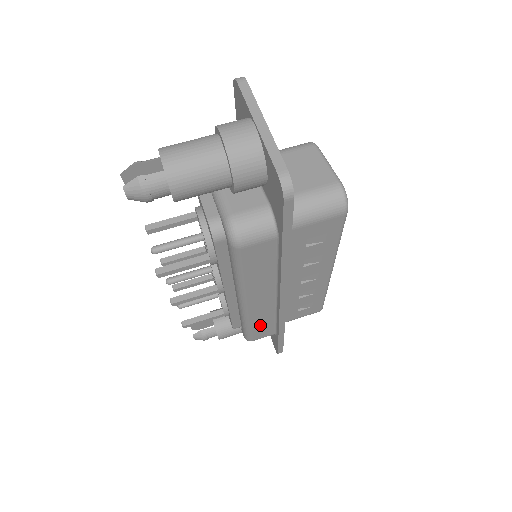
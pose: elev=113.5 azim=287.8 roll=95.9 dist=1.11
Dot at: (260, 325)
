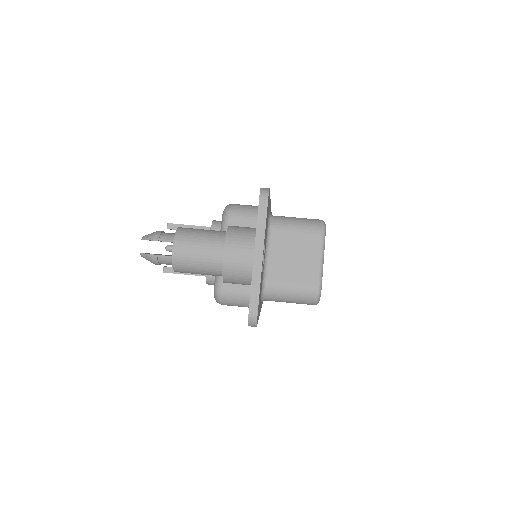
Dot at: occluded
